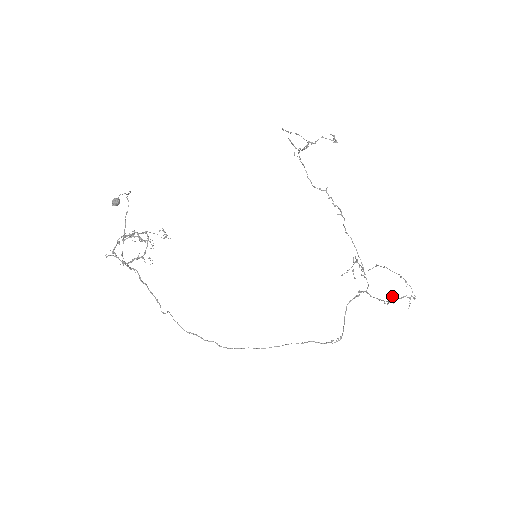
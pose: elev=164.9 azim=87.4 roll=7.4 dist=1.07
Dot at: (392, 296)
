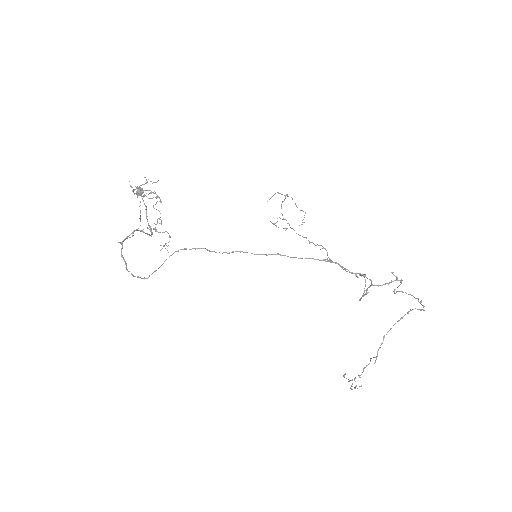
Dot at: (399, 291)
